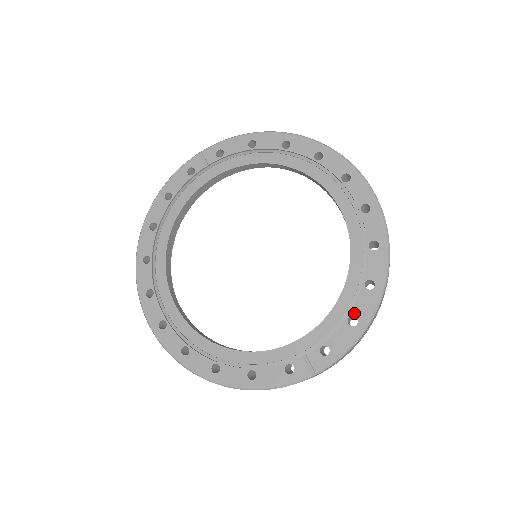
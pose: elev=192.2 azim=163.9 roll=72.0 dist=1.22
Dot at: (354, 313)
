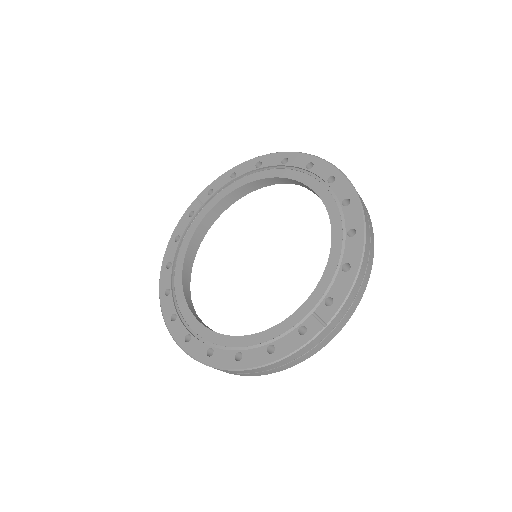
Dot at: (345, 260)
